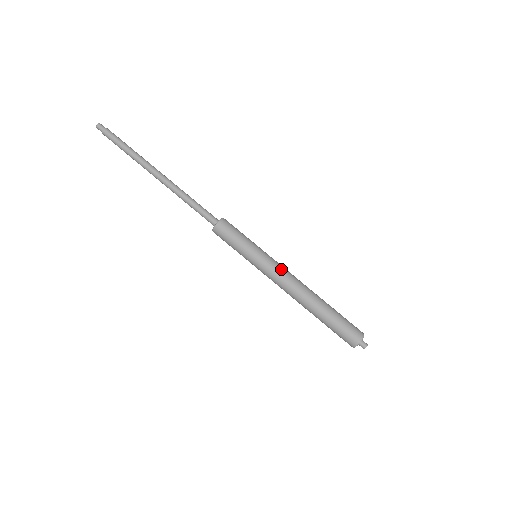
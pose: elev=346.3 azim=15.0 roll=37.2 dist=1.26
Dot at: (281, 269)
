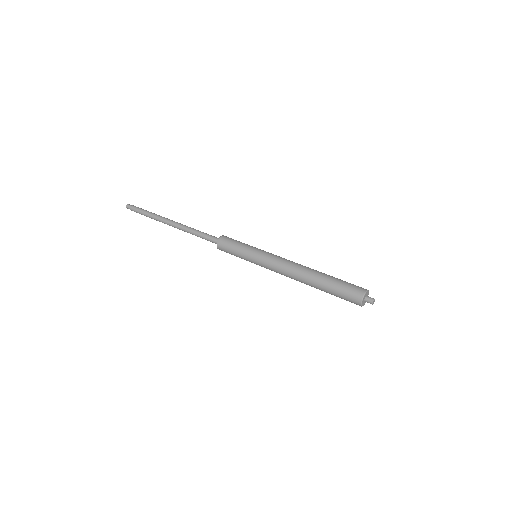
Dot at: (279, 256)
